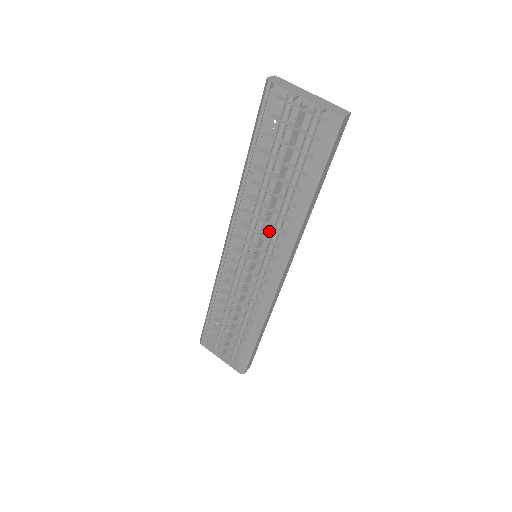
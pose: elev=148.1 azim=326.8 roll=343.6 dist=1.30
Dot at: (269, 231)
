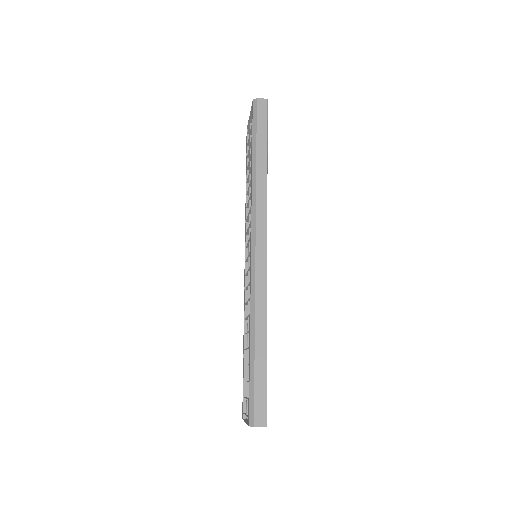
Dot at: occluded
